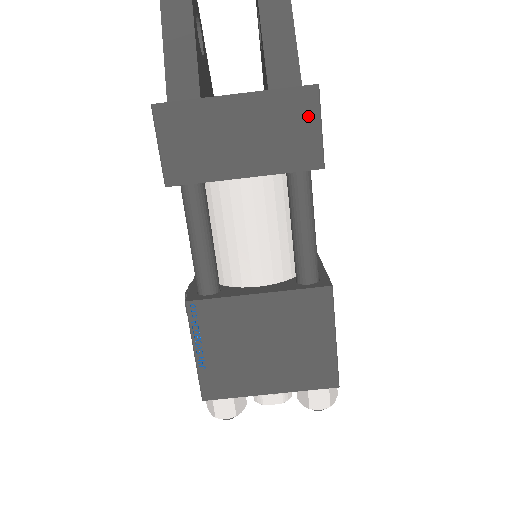
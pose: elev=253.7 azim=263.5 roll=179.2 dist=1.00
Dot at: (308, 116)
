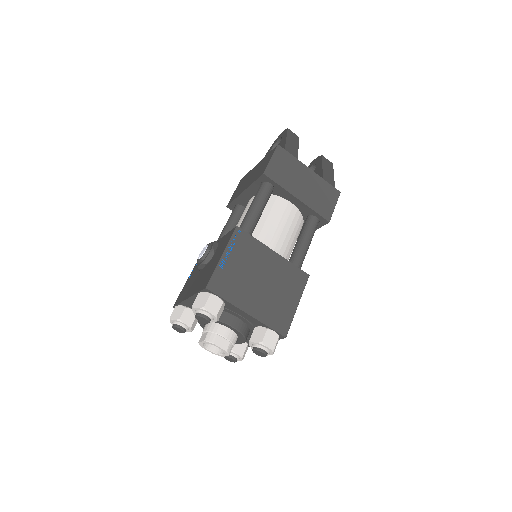
Dot at: (332, 199)
